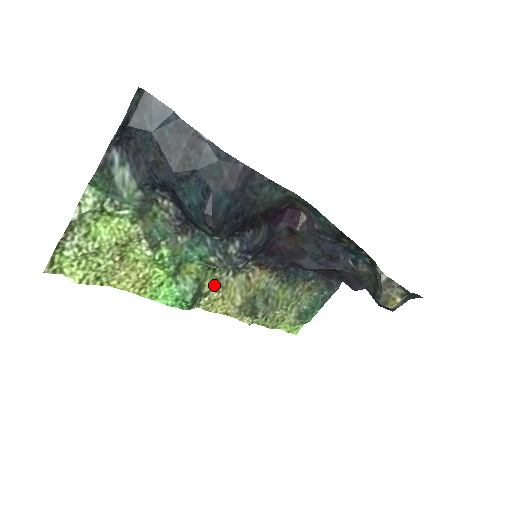
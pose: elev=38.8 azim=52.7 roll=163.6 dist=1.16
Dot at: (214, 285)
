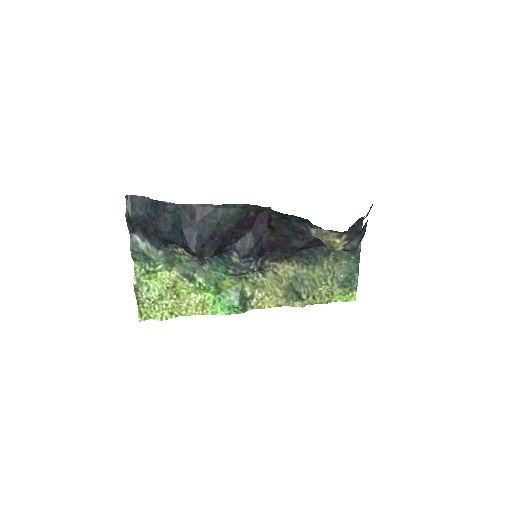
Dot at: (254, 288)
